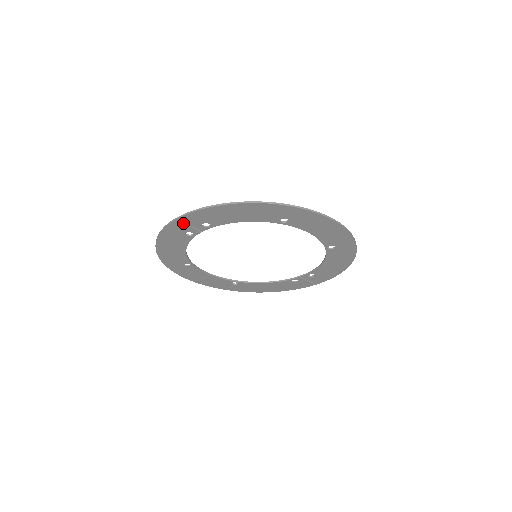
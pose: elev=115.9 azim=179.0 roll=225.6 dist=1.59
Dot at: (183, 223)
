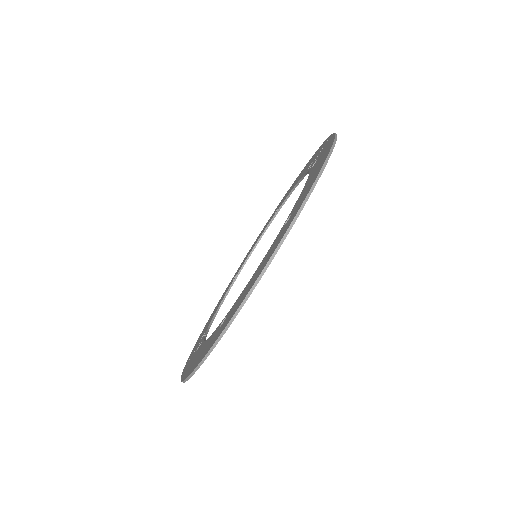
Dot at: occluded
